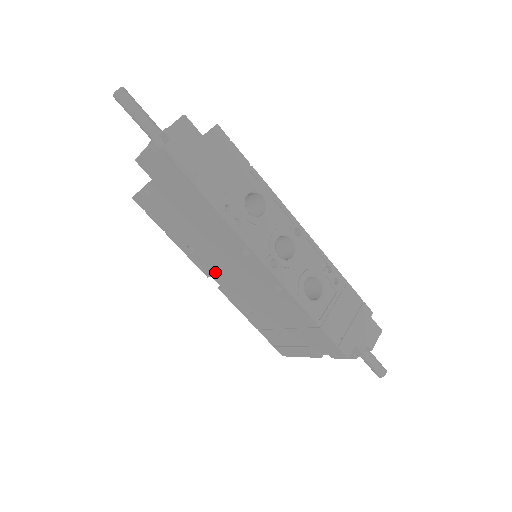
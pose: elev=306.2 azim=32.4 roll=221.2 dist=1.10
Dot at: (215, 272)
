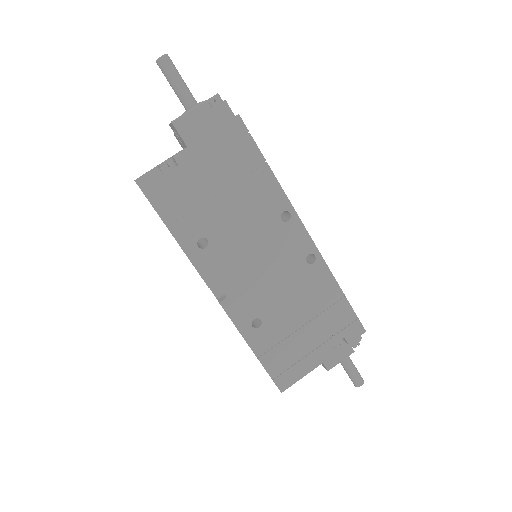
Dot at: (227, 271)
